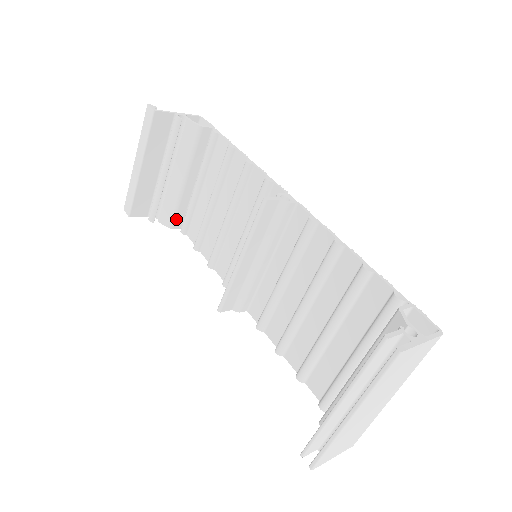
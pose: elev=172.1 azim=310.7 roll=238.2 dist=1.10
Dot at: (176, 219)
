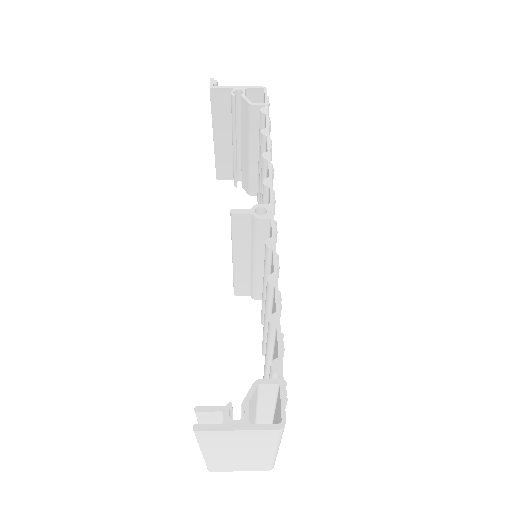
Dot at: (252, 187)
